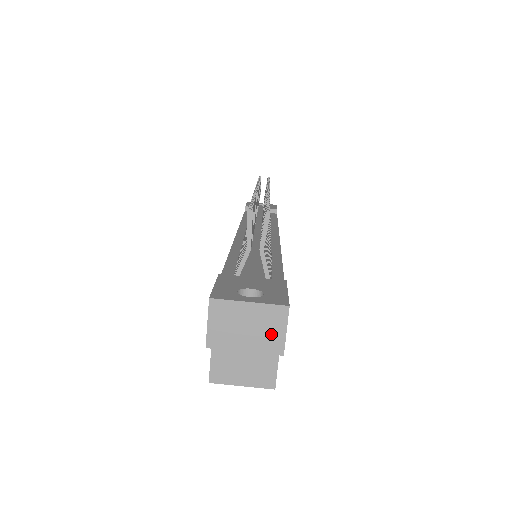
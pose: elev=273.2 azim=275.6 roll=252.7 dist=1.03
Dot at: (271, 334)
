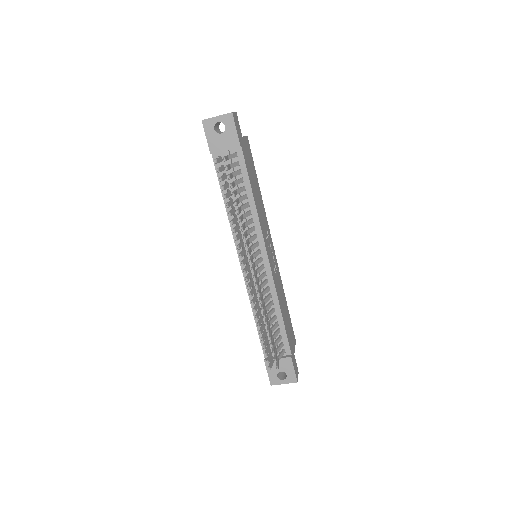
Dot at: occluded
